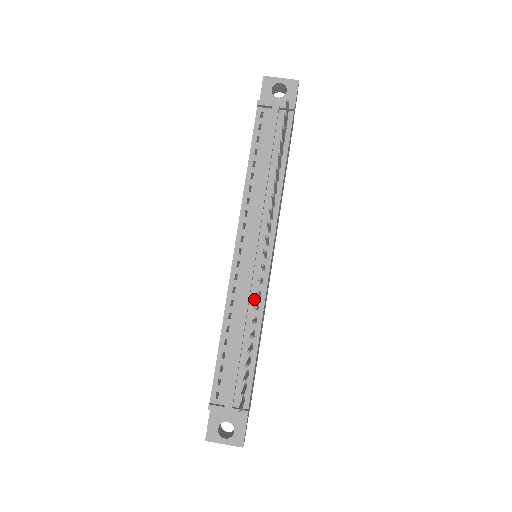
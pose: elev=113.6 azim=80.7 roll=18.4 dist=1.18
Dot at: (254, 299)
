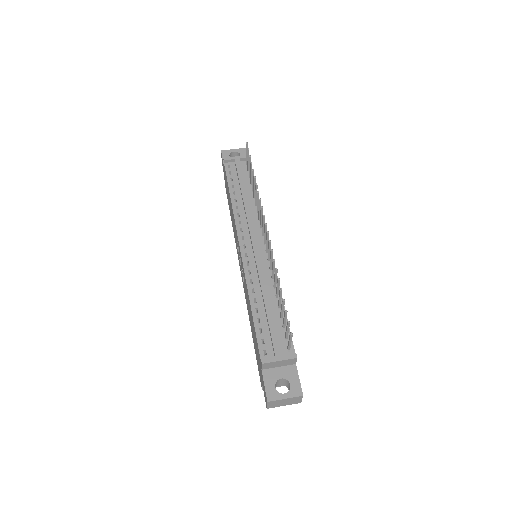
Dot at: (268, 274)
